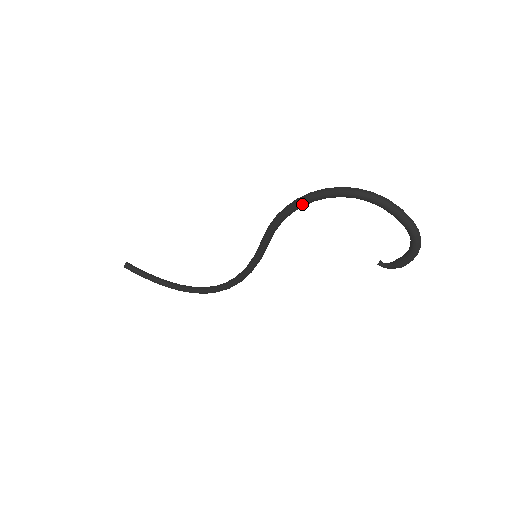
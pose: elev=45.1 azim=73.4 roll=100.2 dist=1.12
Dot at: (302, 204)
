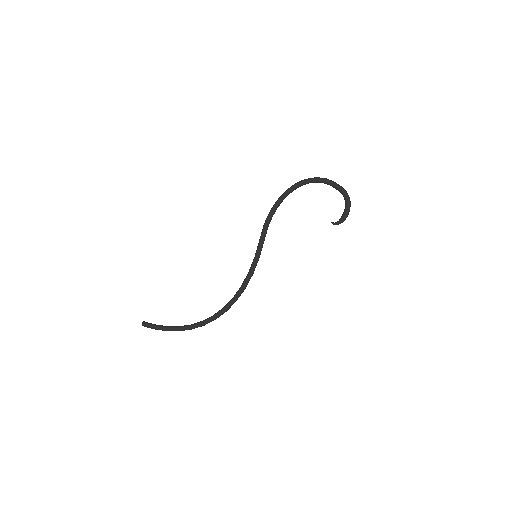
Dot at: (283, 197)
